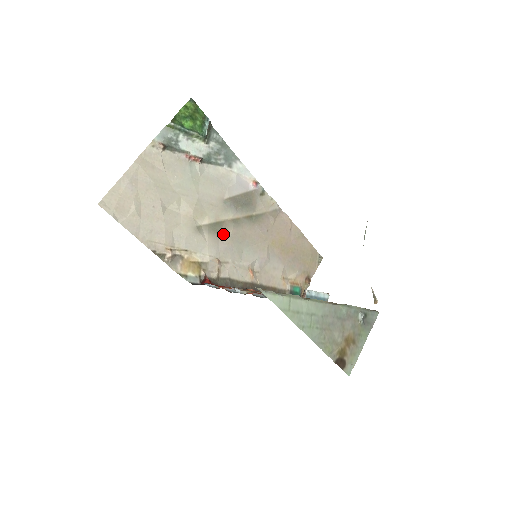
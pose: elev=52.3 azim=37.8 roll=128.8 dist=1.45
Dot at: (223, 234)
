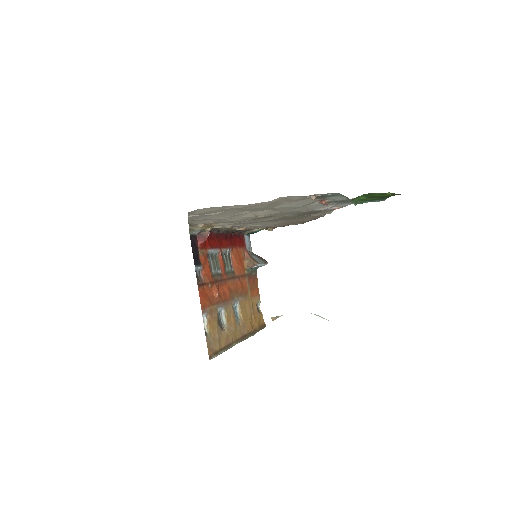
Dot at: (261, 219)
